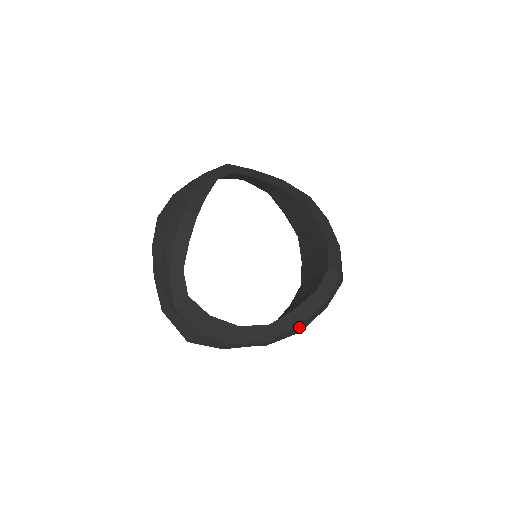
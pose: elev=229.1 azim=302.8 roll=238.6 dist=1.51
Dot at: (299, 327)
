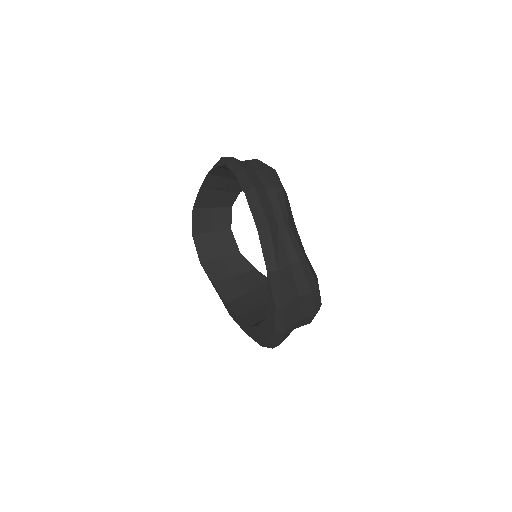
Dot at: (321, 304)
